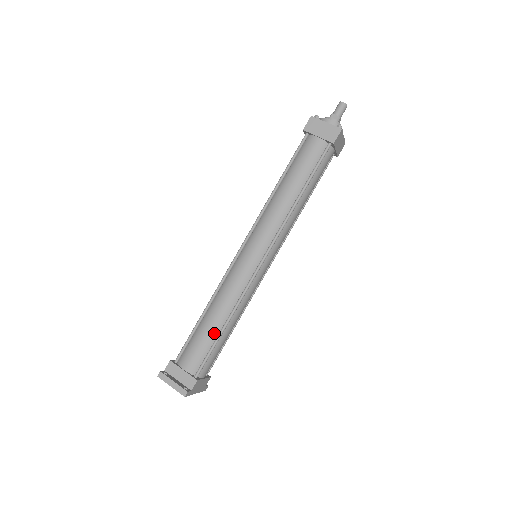
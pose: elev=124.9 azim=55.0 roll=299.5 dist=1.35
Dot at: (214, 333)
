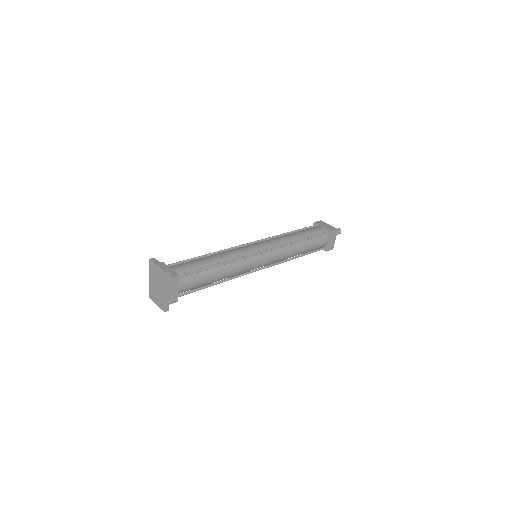
Dot at: (208, 264)
